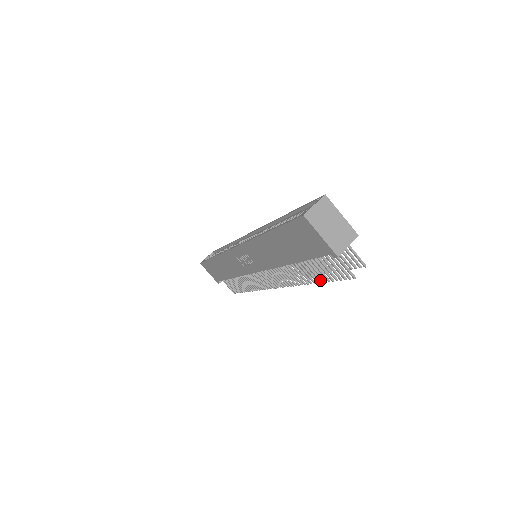
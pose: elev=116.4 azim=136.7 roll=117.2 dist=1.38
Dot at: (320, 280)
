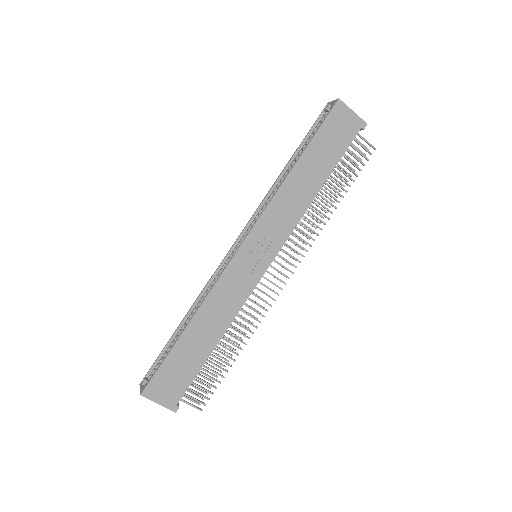
Dot at: (345, 190)
